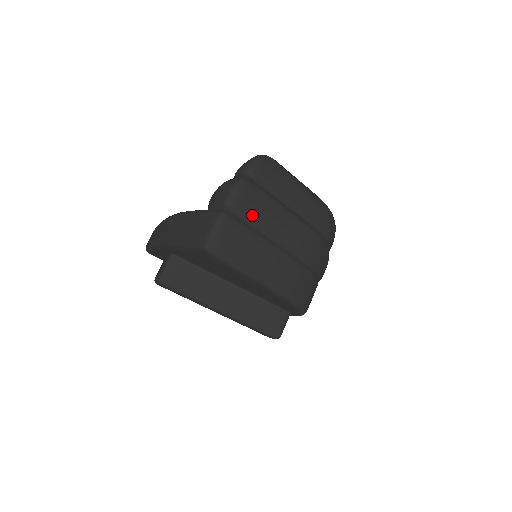
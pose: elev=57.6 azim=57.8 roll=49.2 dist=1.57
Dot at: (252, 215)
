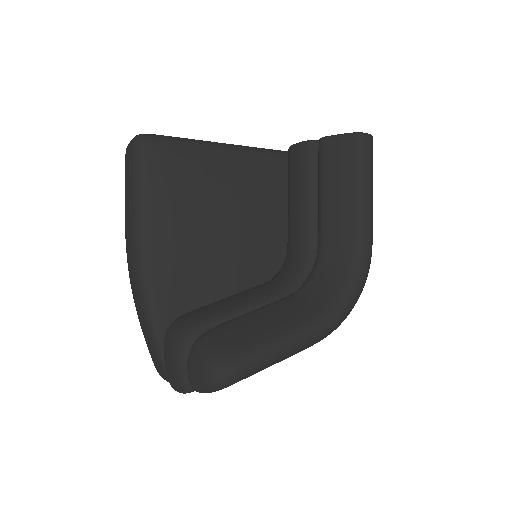
Dot at: occluded
